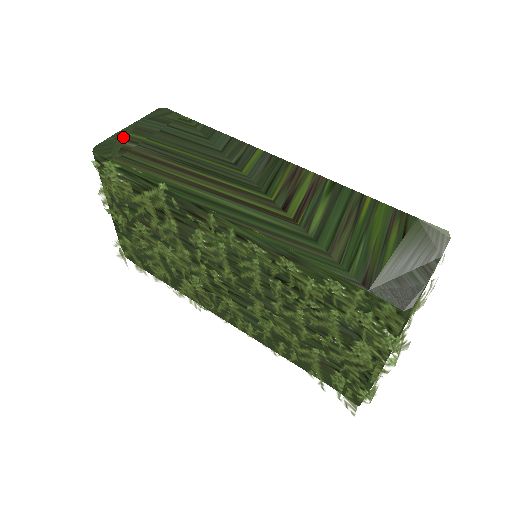
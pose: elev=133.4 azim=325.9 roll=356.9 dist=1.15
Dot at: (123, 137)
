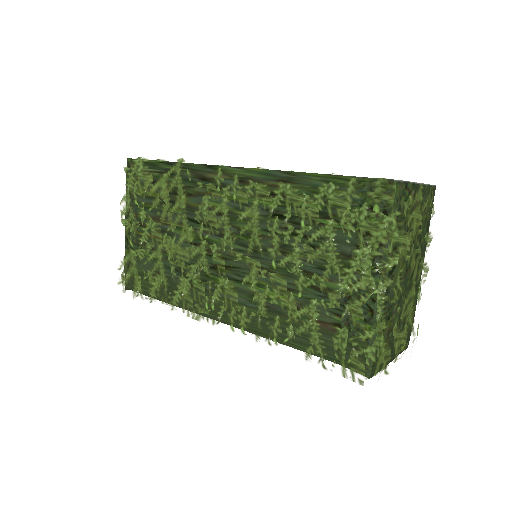
Dot at: occluded
